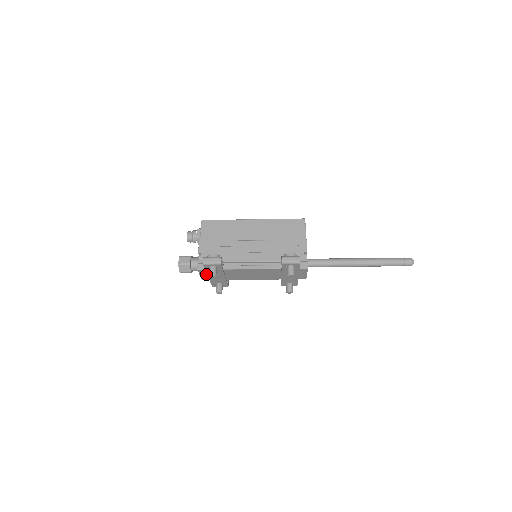
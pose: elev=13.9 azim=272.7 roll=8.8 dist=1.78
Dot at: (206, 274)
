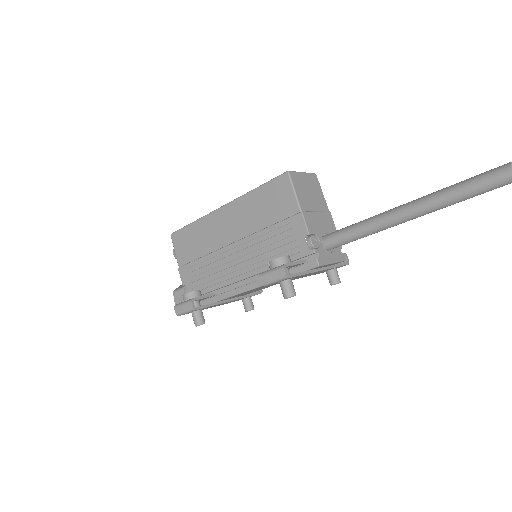
Dot at: occluded
